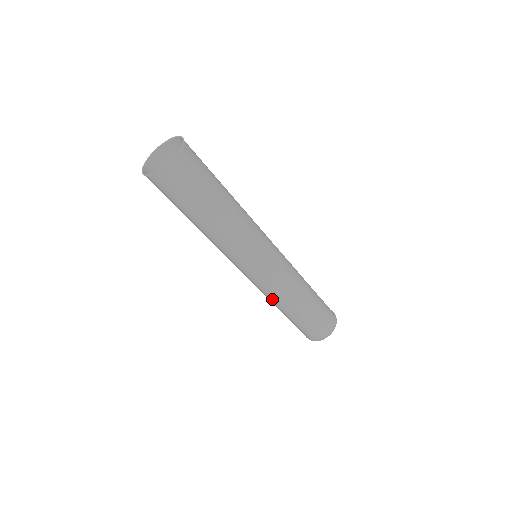
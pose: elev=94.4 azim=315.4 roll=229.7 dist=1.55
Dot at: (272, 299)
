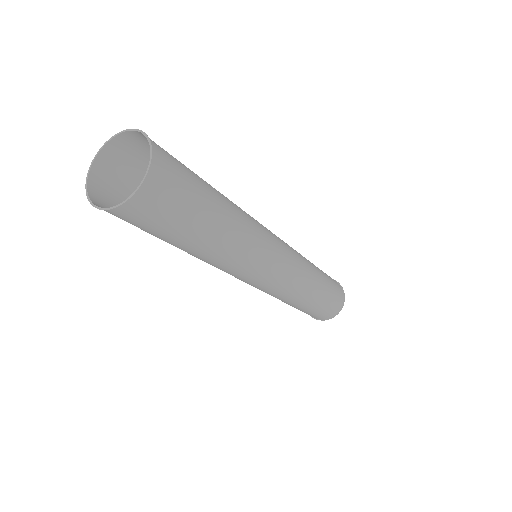
Dot at: (294, 294)
